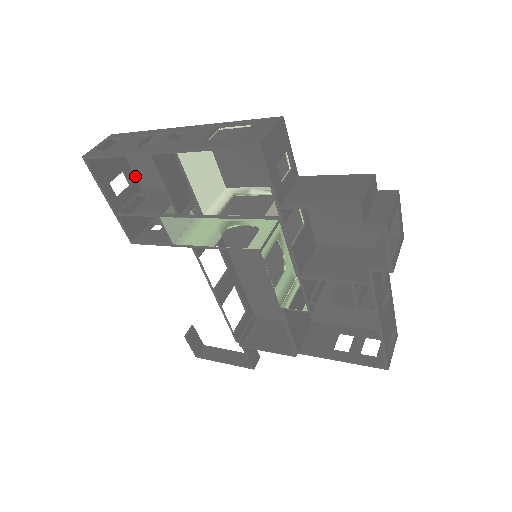
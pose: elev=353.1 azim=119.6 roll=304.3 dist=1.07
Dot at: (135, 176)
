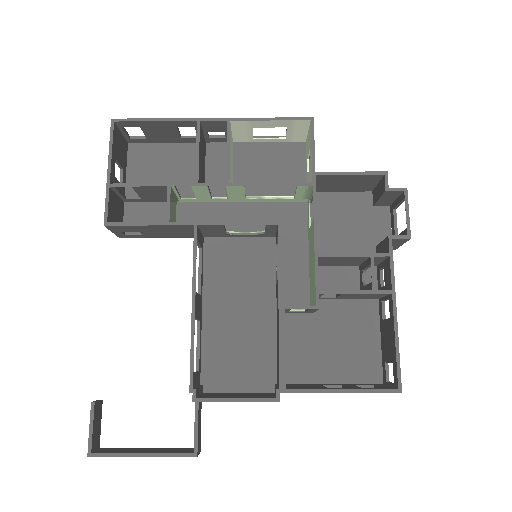
Dot at: occluded
